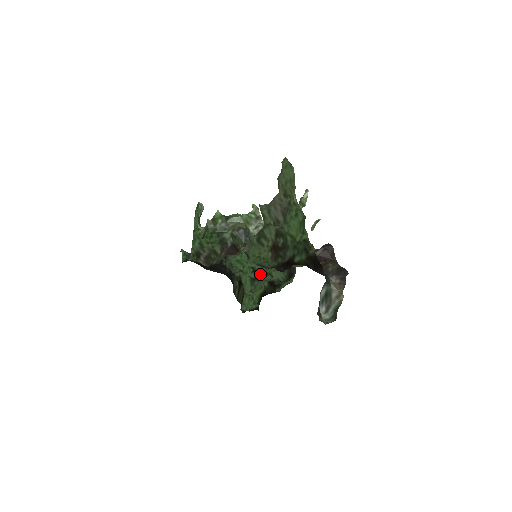
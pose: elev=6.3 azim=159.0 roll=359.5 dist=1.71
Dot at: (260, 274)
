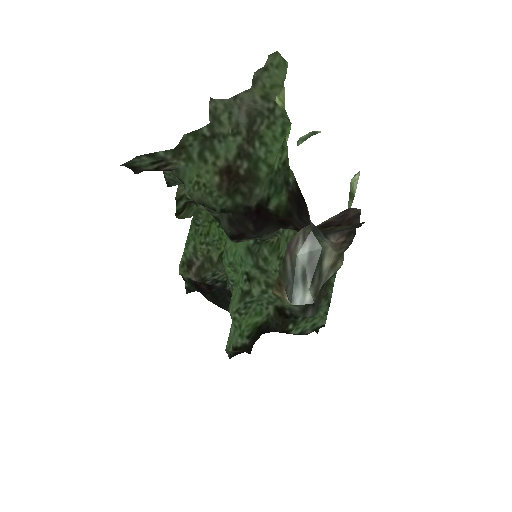
Dot at: (257, 285)
